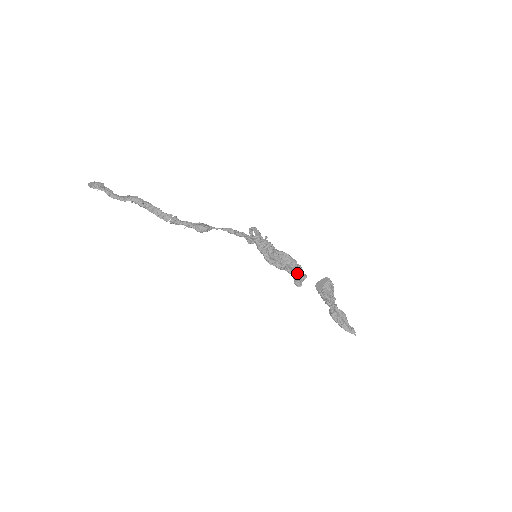
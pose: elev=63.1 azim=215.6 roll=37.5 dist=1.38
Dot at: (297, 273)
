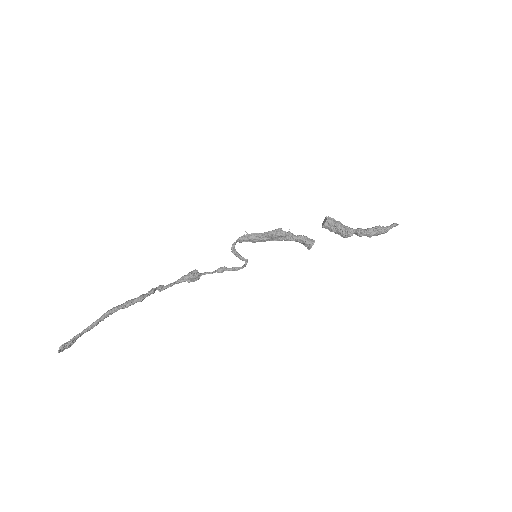
Dot at: occluded
